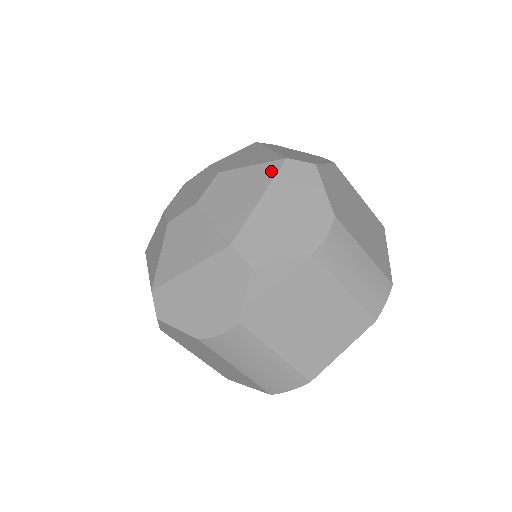
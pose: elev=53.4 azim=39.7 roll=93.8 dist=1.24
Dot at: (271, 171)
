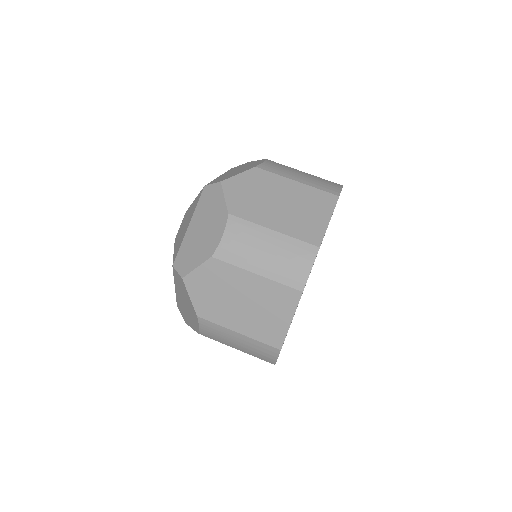
Dot at: occluded
